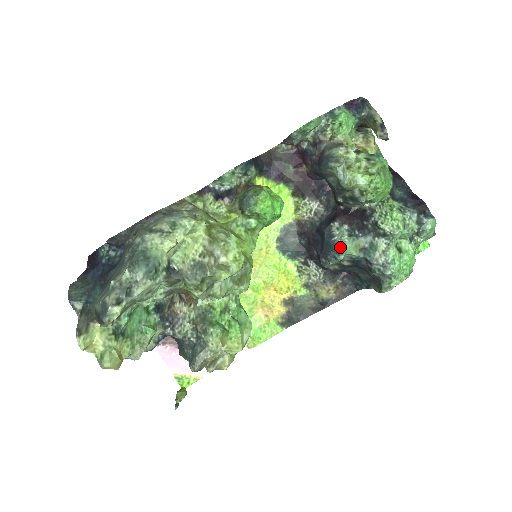
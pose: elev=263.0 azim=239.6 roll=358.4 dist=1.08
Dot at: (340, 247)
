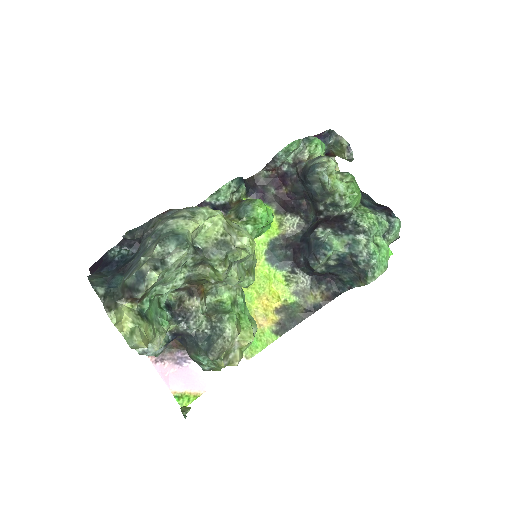
Dot at: (329, 244)
